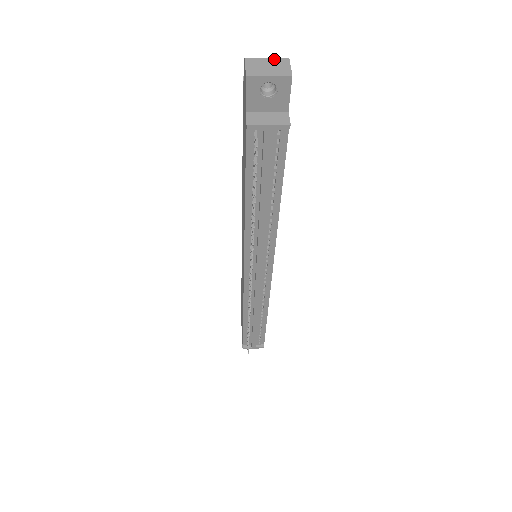
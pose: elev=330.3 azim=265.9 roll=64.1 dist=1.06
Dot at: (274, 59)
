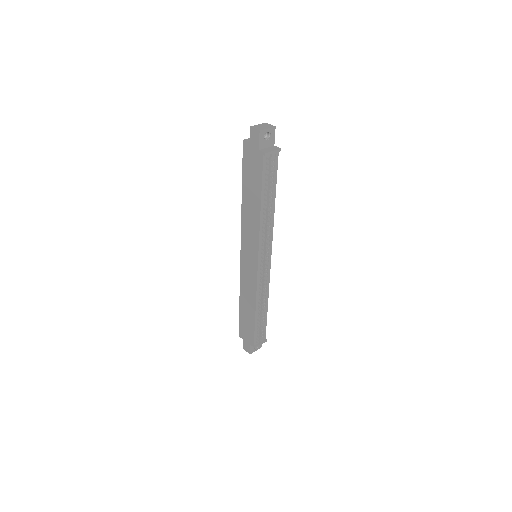
Dot at: (261, 124)
